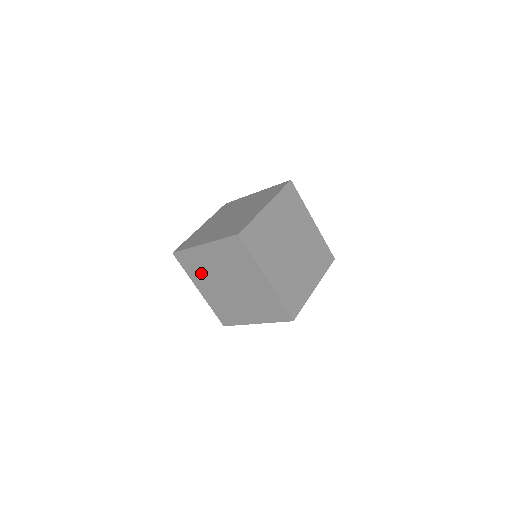
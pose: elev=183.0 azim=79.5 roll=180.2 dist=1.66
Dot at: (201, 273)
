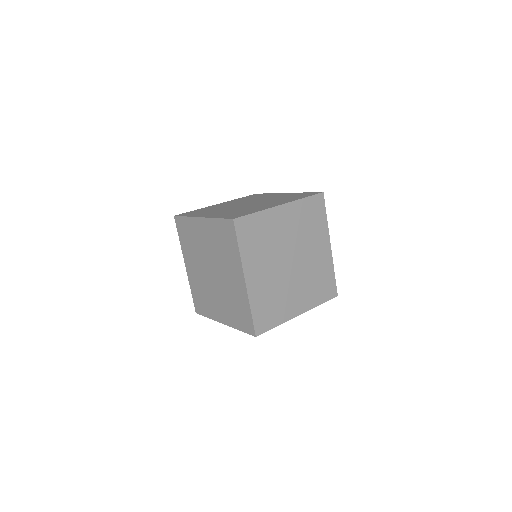
Dot at: (192, 248)
